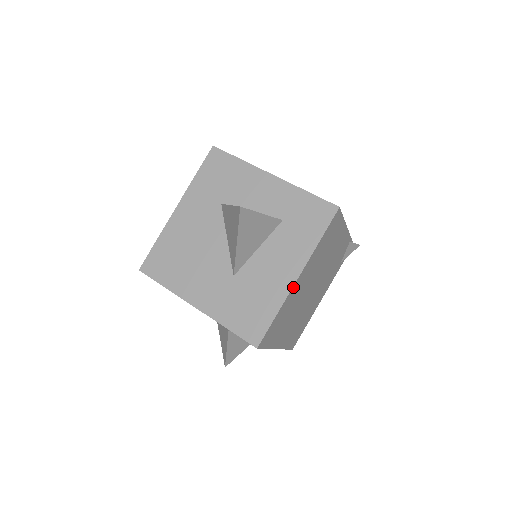
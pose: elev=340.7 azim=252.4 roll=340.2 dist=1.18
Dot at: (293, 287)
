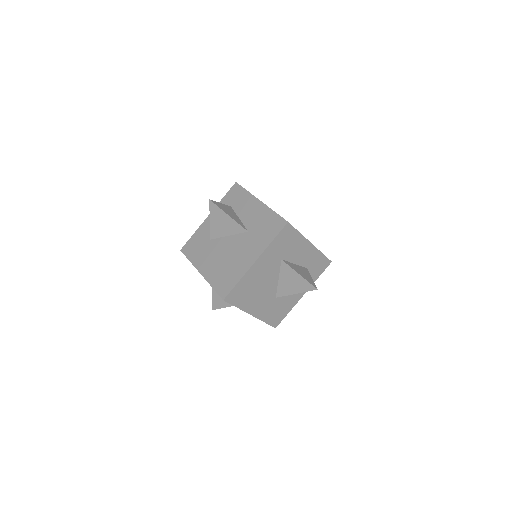
Dot at: (299, 299)
